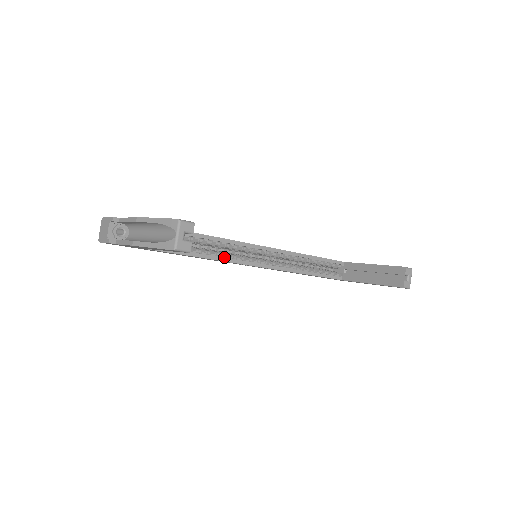
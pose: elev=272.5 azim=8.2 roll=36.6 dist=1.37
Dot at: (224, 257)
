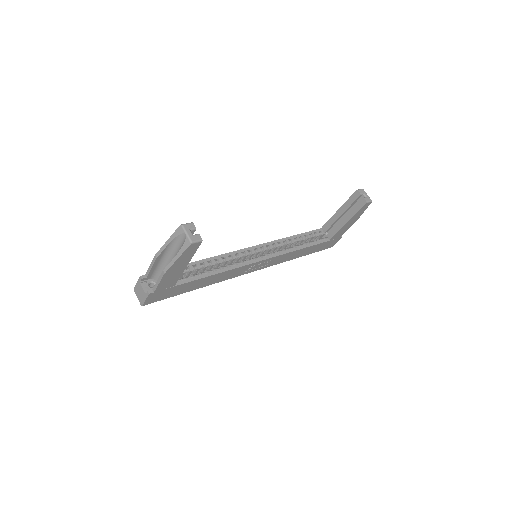
Dot at: (234, 267)
